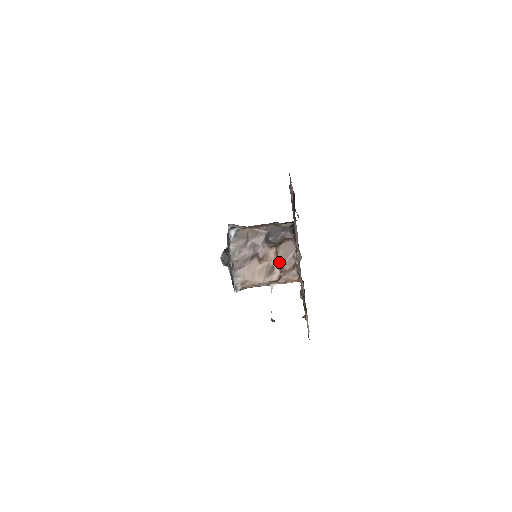
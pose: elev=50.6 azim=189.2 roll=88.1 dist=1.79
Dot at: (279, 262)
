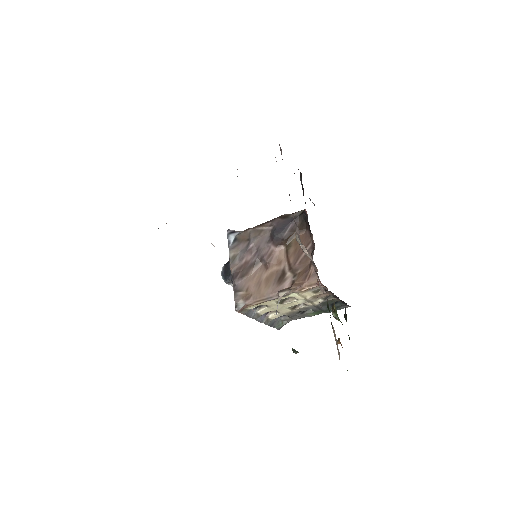
Dot at: (290, 263)
